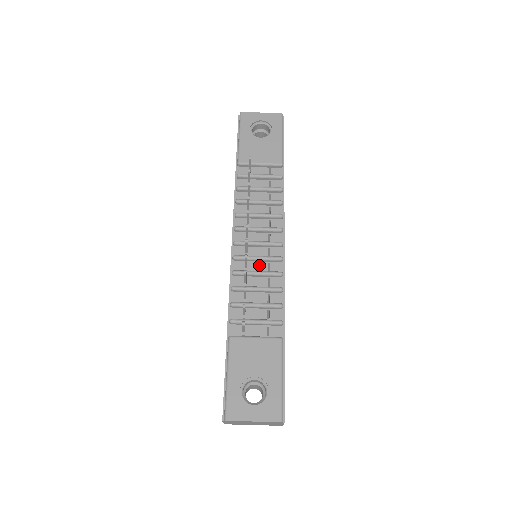
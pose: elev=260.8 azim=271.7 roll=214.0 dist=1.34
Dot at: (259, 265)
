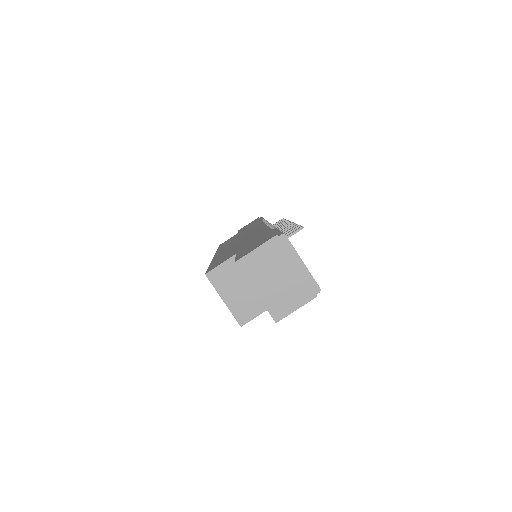
Dot at: occluded
